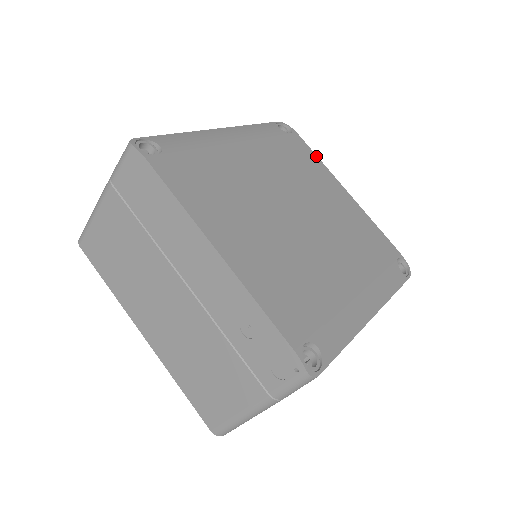
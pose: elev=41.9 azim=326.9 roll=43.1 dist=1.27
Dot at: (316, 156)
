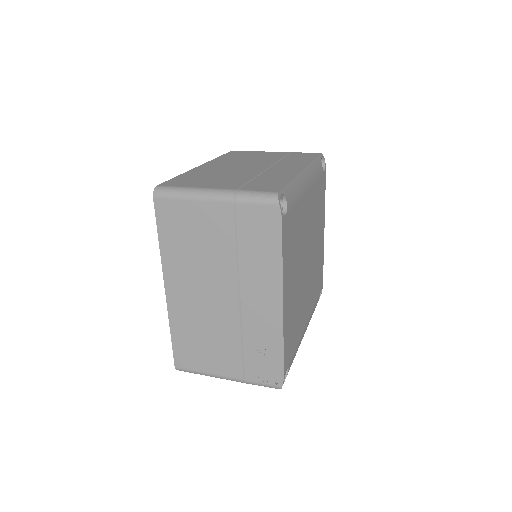
Dot at: occluded
